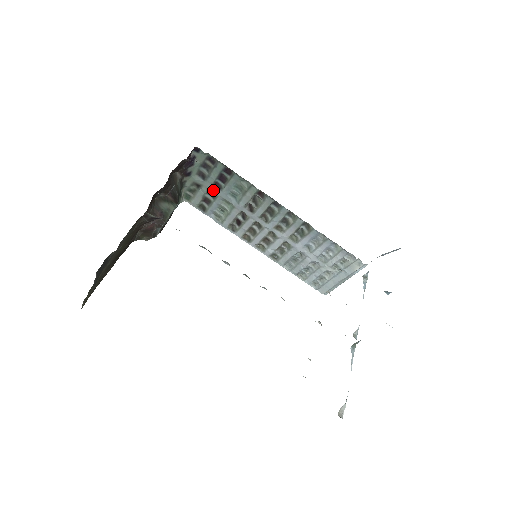
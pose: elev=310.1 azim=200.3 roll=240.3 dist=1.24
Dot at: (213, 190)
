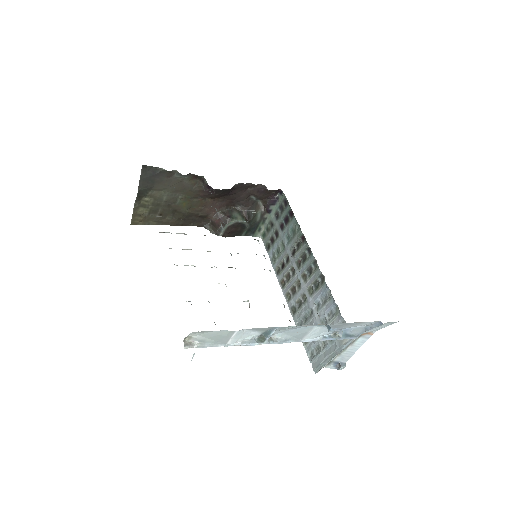
Dot at: (279, 230)
